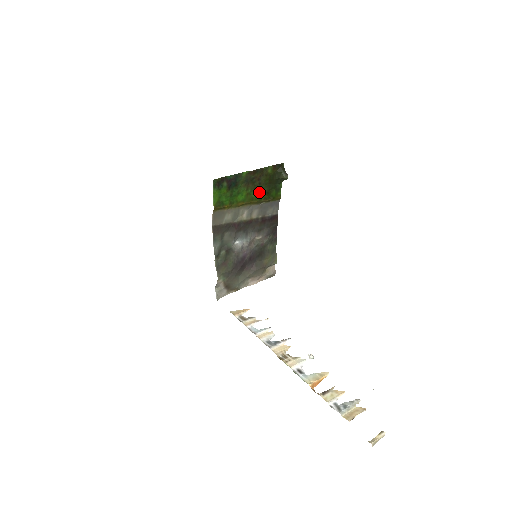
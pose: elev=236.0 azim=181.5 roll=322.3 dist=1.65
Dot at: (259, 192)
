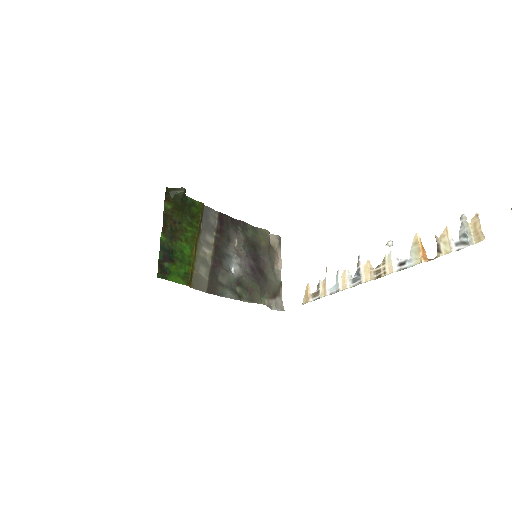
Dot at: (188, 227)
